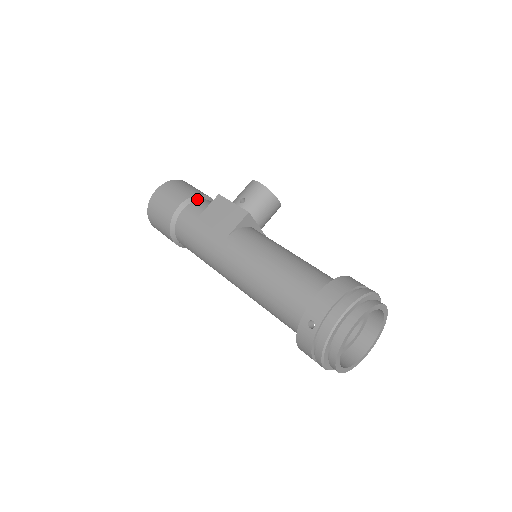
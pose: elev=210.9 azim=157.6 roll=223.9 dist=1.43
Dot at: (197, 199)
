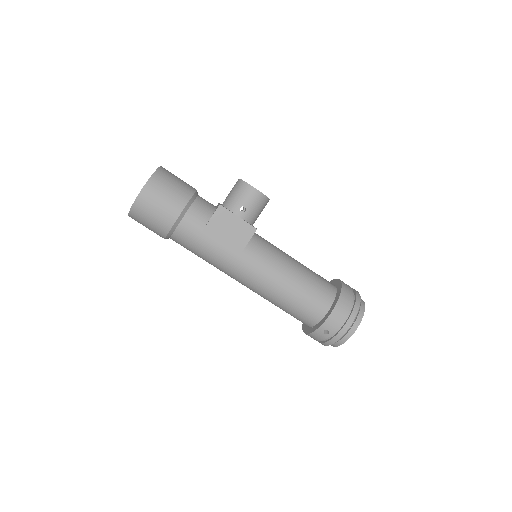
Dot at: (191, 203)
